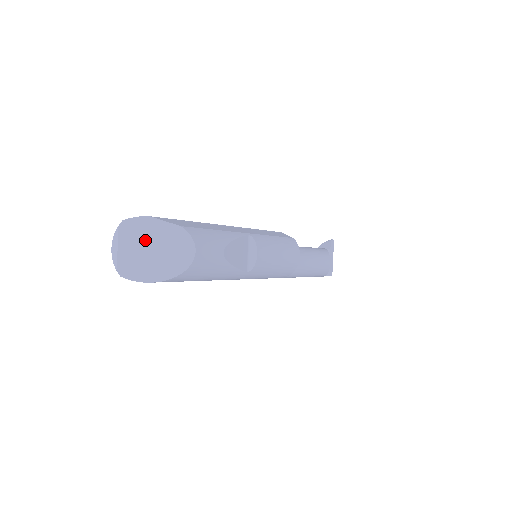
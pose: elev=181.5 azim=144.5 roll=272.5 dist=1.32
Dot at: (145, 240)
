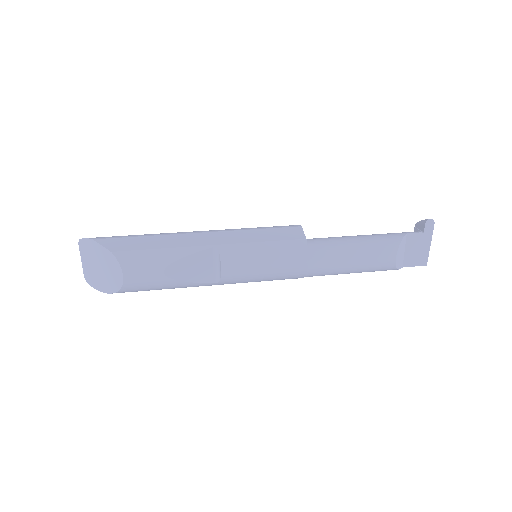
Dot at: (94, 258)
